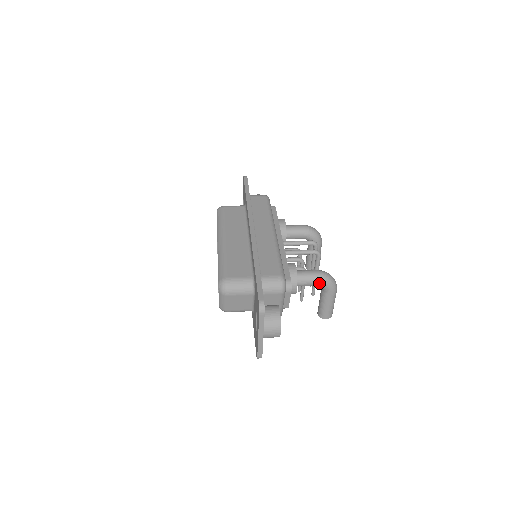
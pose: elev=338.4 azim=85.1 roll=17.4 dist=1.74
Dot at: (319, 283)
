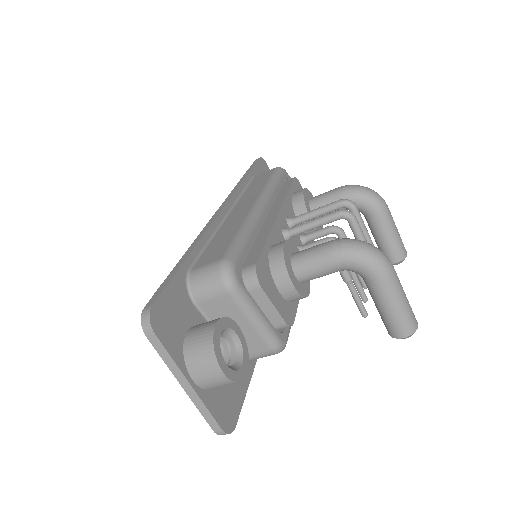
Dot at: (338, 262)
